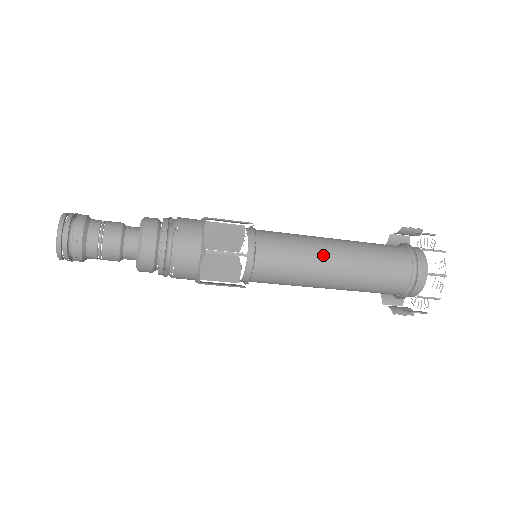
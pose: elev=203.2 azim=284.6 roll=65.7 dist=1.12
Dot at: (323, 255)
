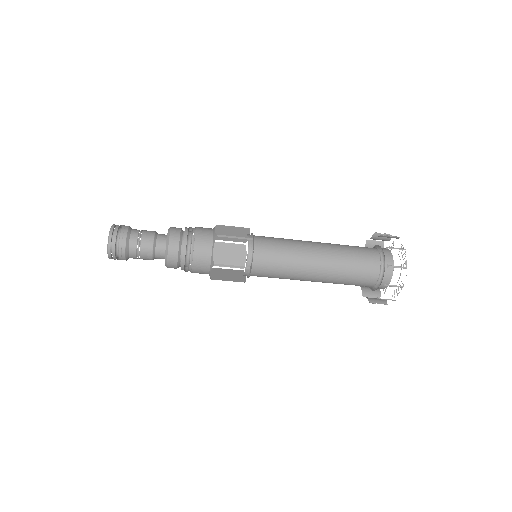
Dot at: (306, 245)
